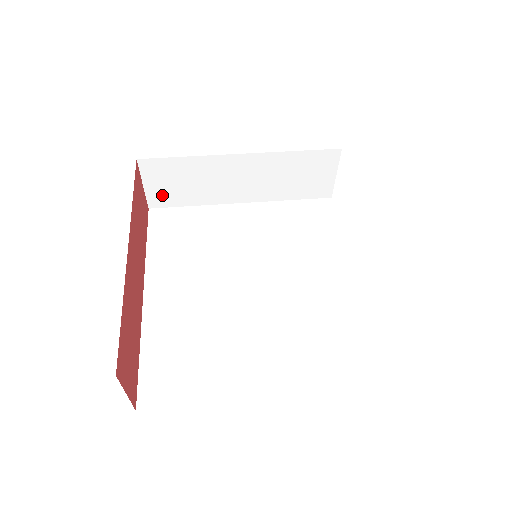
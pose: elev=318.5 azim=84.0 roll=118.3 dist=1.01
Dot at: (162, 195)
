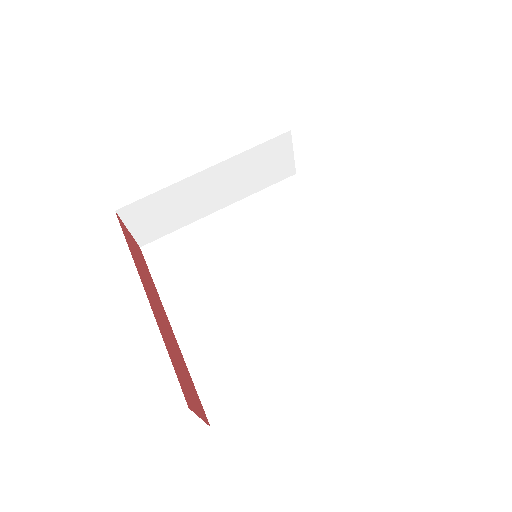
Dot at: (148, 231)
